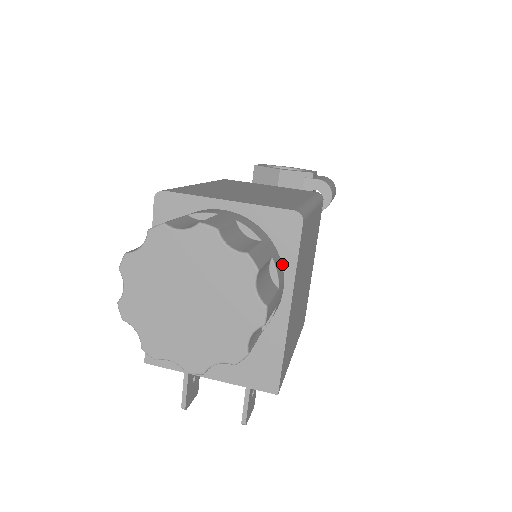
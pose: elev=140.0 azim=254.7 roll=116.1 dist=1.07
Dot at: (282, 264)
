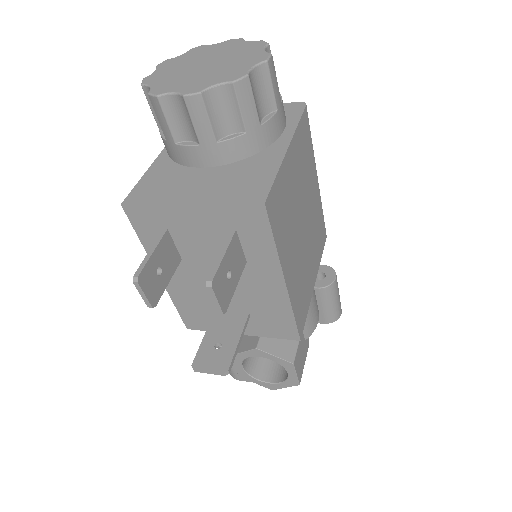
Dot at: (286, 125)
